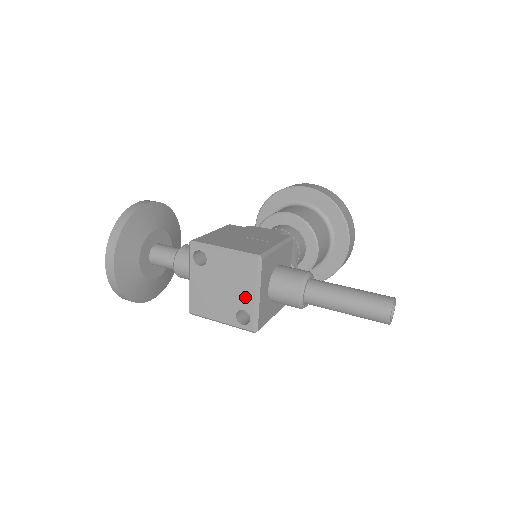
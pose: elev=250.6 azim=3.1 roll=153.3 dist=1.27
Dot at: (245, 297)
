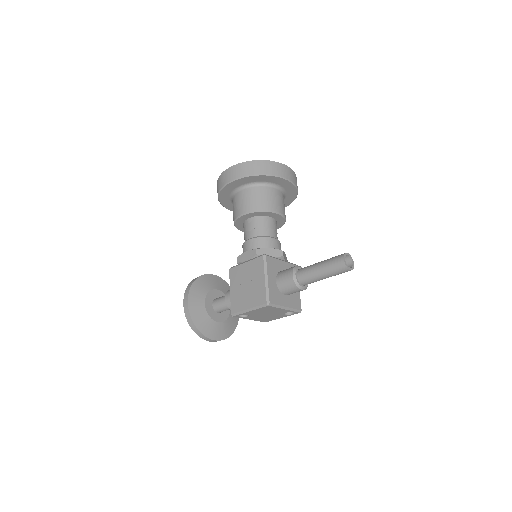
Dot at: (281, 311)
